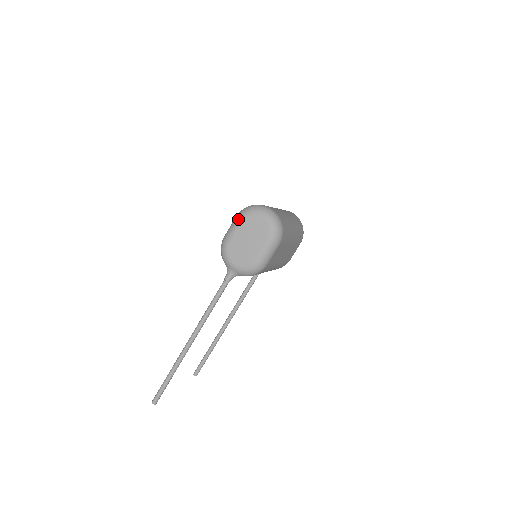
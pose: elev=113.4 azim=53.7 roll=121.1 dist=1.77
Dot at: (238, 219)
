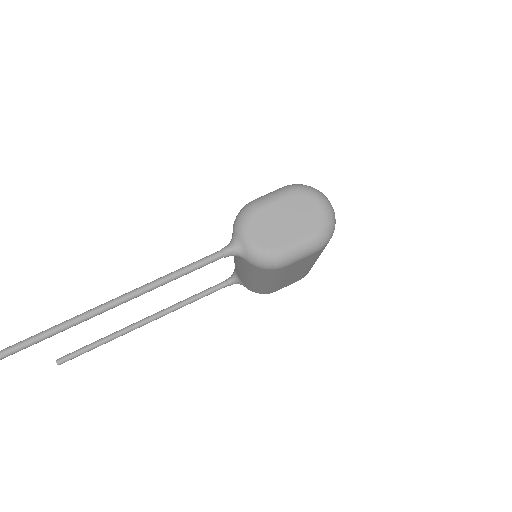
Dot at: (288, 189)
